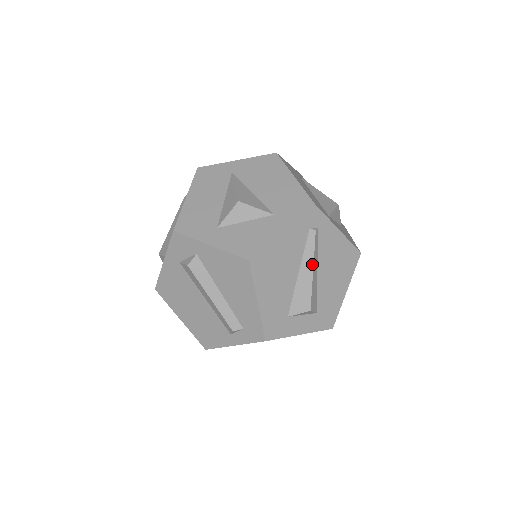
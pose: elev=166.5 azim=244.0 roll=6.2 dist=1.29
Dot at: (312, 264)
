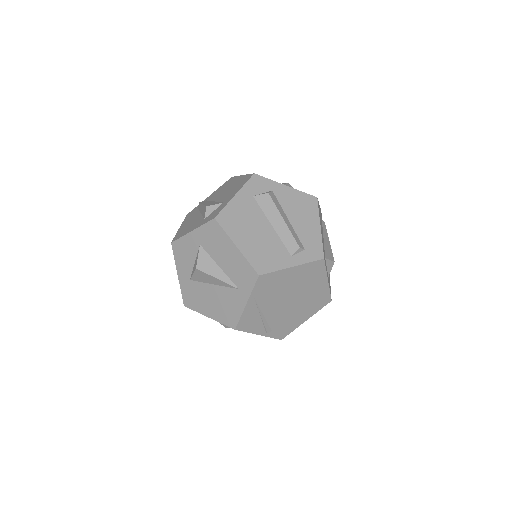
Dot at: (328, 237)
